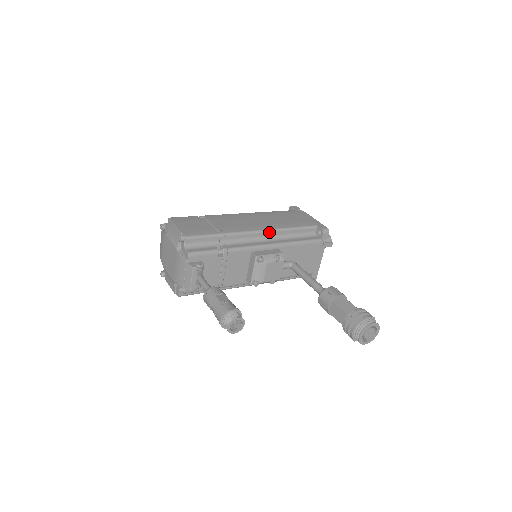
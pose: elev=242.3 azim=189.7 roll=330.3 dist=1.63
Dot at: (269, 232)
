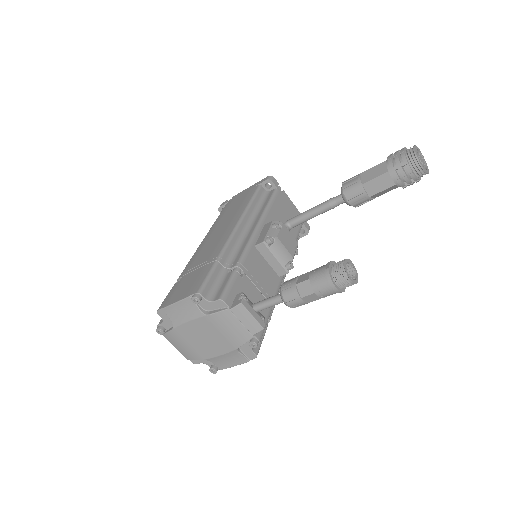
Dot at: (242, 222)
